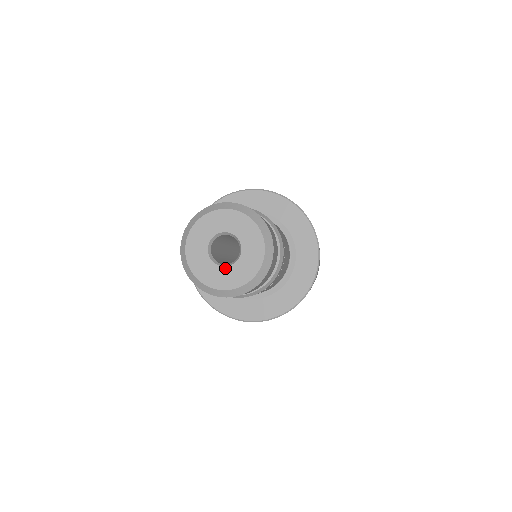
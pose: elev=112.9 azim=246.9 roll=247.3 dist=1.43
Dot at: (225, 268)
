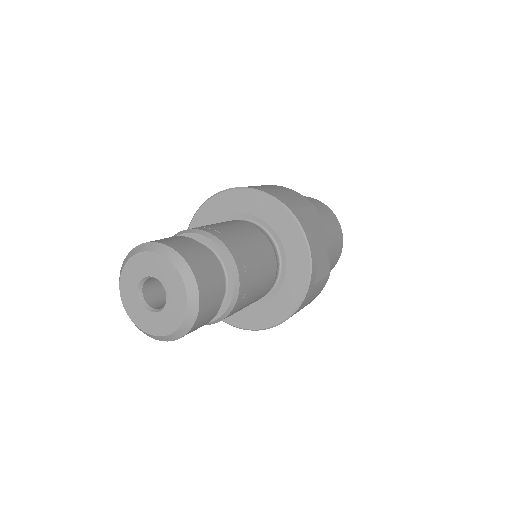
Dot at: (141, 304)
